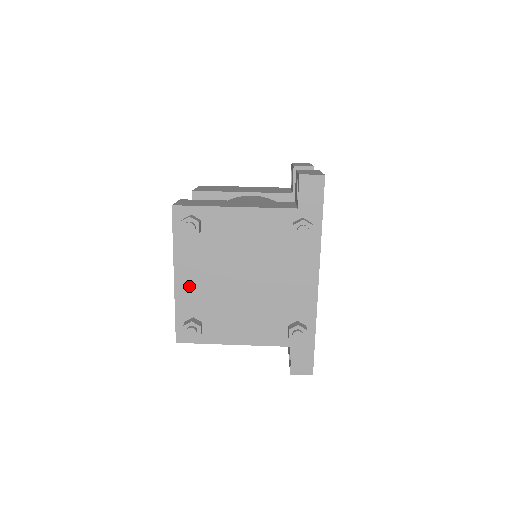
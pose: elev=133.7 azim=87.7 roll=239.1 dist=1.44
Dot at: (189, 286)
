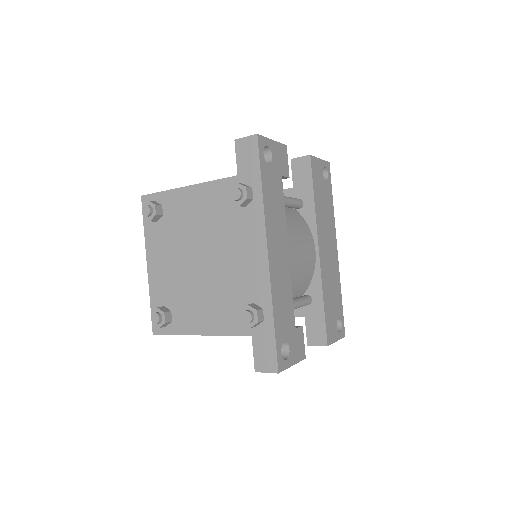
Dot at: (158, 273)
